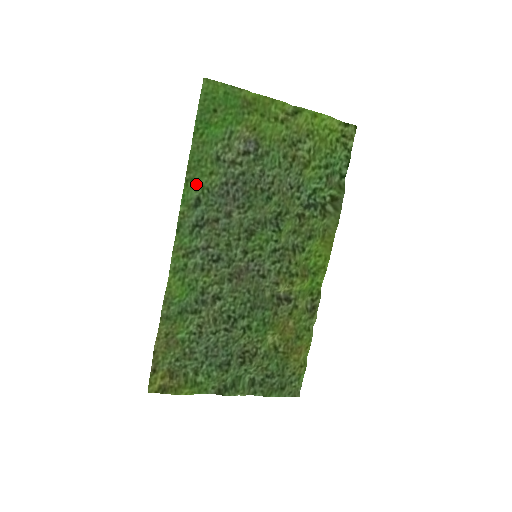
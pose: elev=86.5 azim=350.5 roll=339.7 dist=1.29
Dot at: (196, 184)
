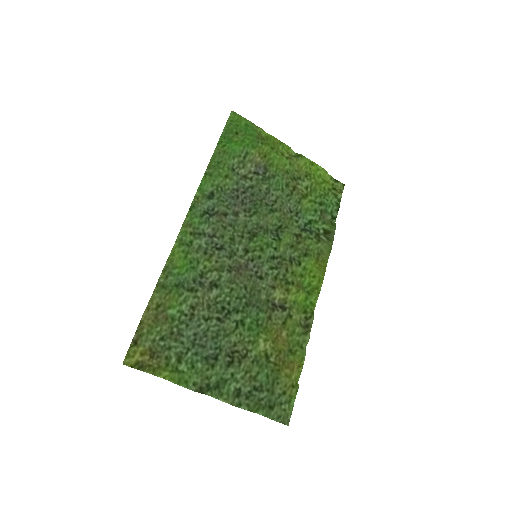
Dot at: (213, 180)
